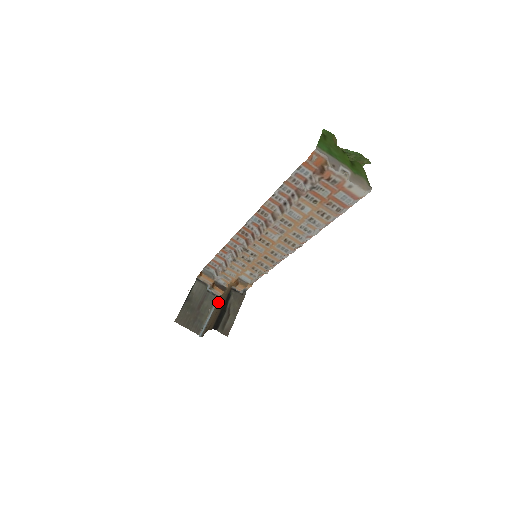
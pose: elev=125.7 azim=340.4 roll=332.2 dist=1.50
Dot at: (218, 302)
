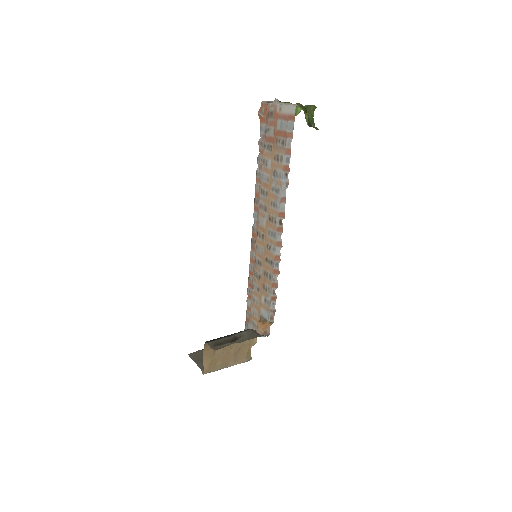
Dot at: (245, 360)
